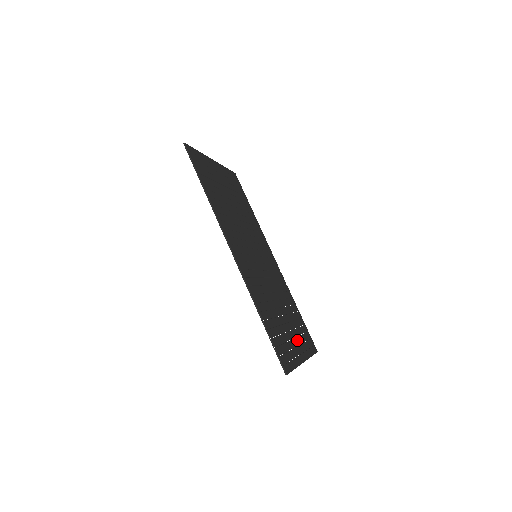
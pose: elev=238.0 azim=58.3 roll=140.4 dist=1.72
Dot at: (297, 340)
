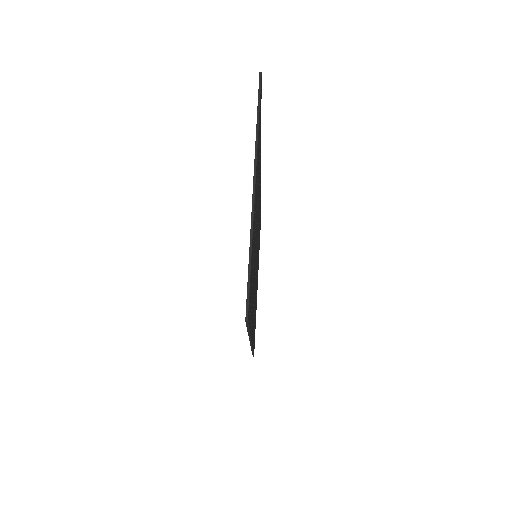
Dot at: occluded
